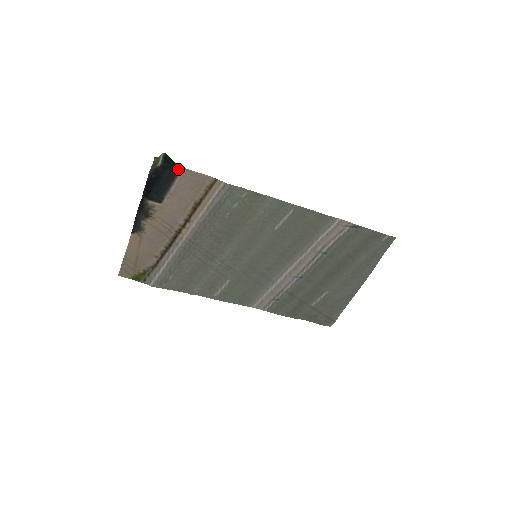
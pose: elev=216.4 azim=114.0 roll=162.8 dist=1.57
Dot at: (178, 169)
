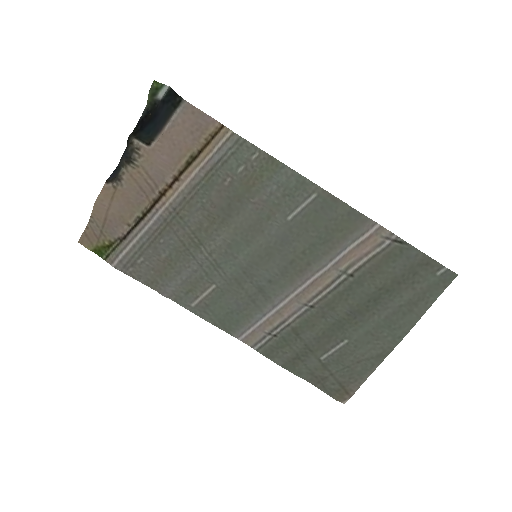
Dot at: (179, 102)
